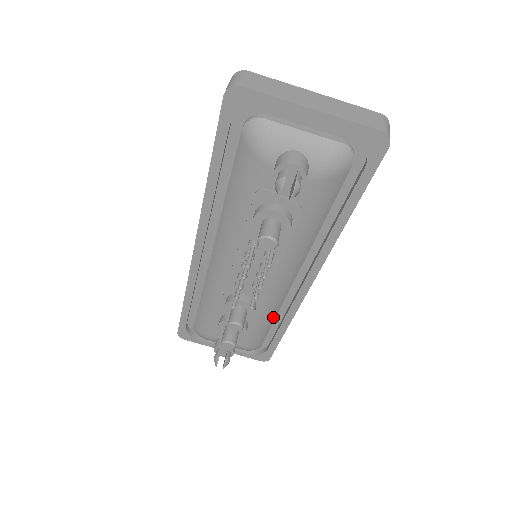
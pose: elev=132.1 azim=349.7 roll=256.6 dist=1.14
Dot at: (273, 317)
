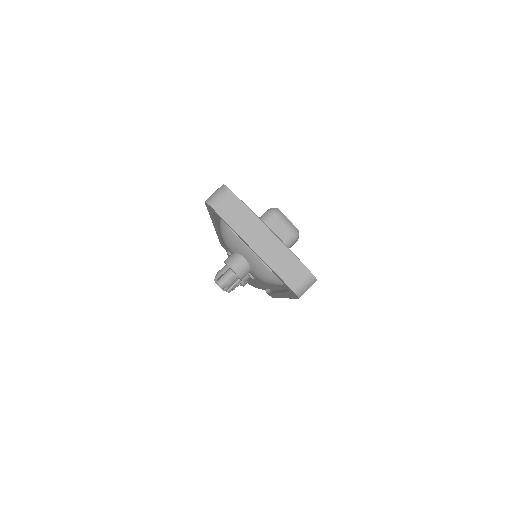
Dot at: occluded
